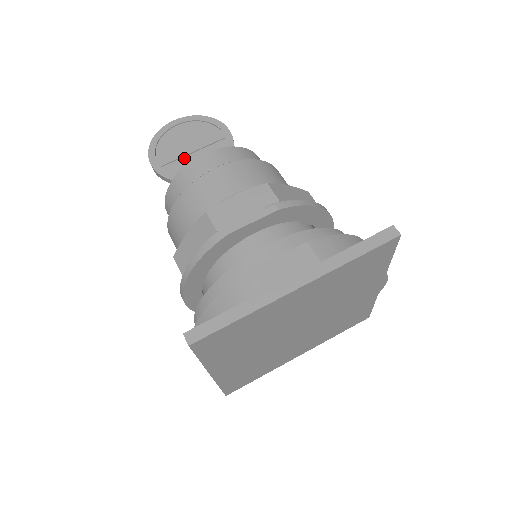
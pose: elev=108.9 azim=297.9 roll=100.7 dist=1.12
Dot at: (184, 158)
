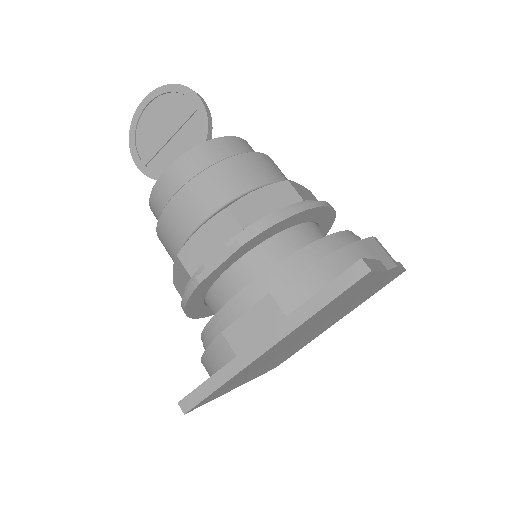
Dot at: (164, 149)
